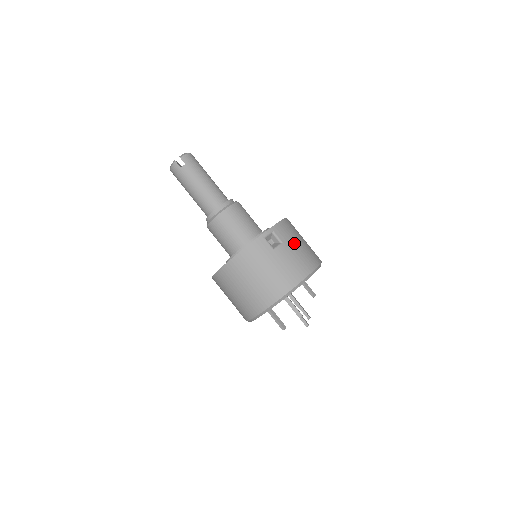
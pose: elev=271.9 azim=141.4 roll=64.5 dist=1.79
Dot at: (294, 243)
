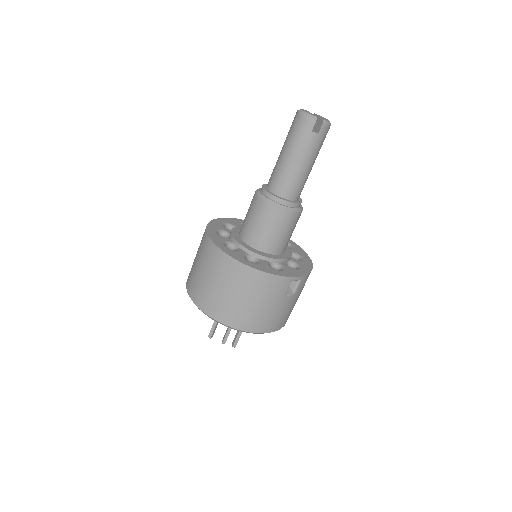
Dot at: occluded
